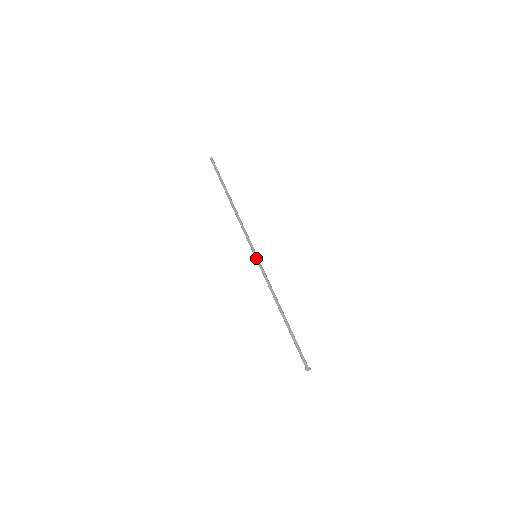
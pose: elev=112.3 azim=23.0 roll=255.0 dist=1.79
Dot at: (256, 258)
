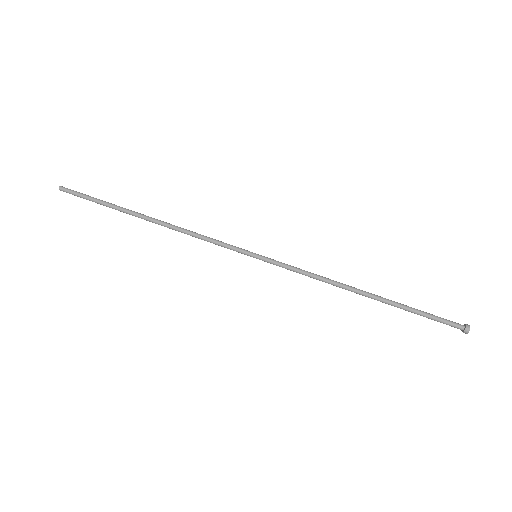
Dot at: (260, 257)
